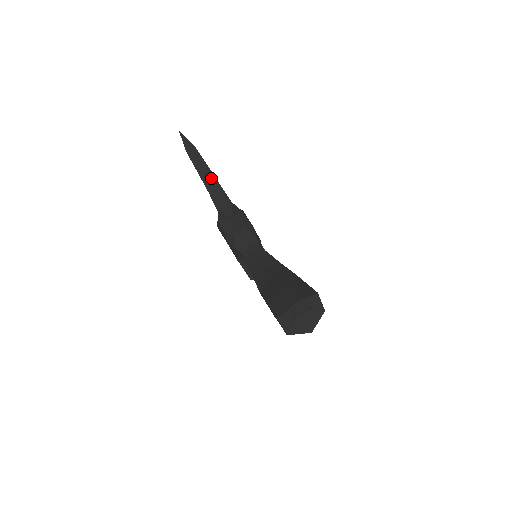
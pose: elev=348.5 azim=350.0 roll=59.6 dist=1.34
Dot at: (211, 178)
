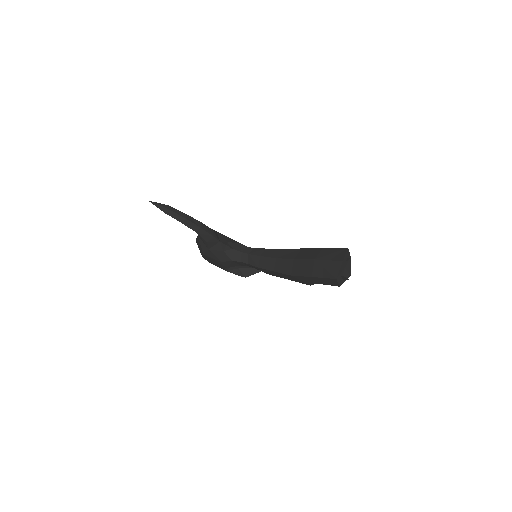
Dot at: (193, 221)
